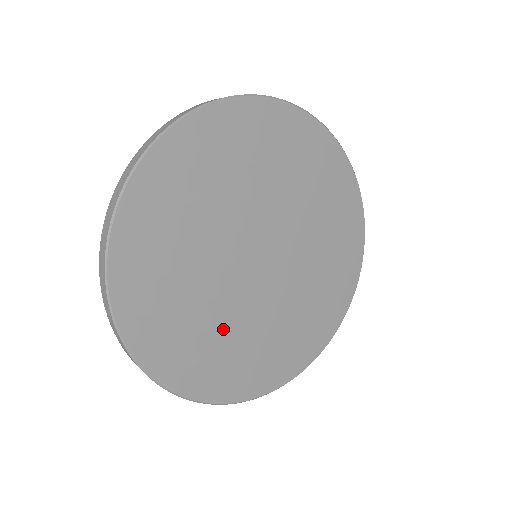
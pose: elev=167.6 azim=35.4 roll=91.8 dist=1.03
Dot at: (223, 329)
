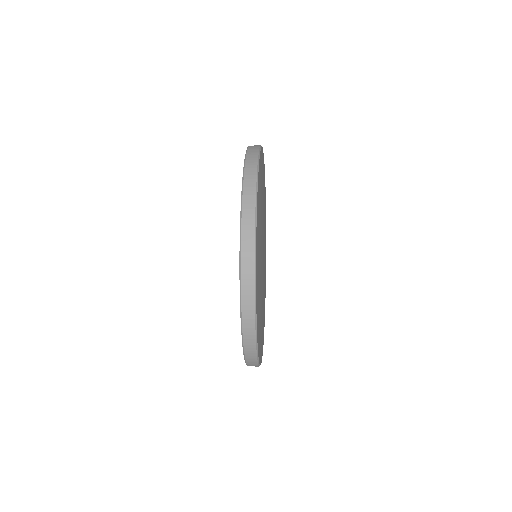
Dot at: occluded
